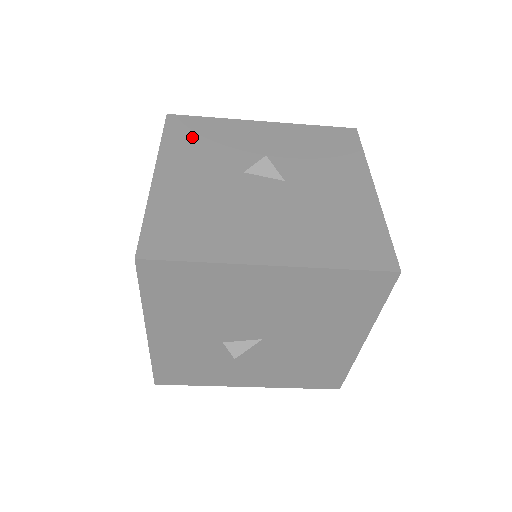
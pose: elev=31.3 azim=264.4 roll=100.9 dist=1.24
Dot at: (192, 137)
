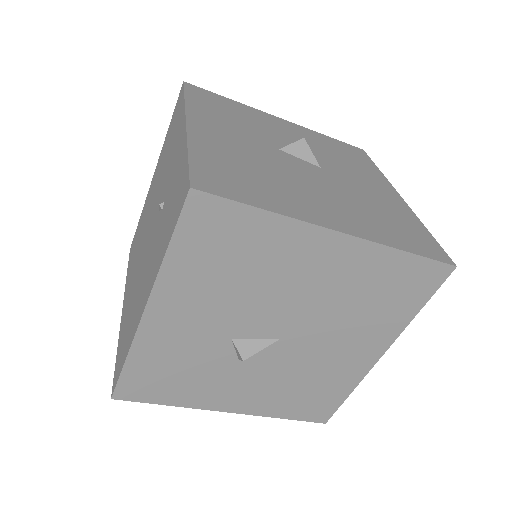
Dot at: (216, 107)
